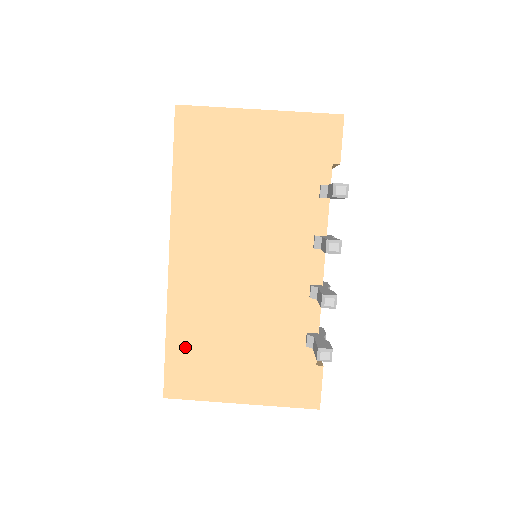
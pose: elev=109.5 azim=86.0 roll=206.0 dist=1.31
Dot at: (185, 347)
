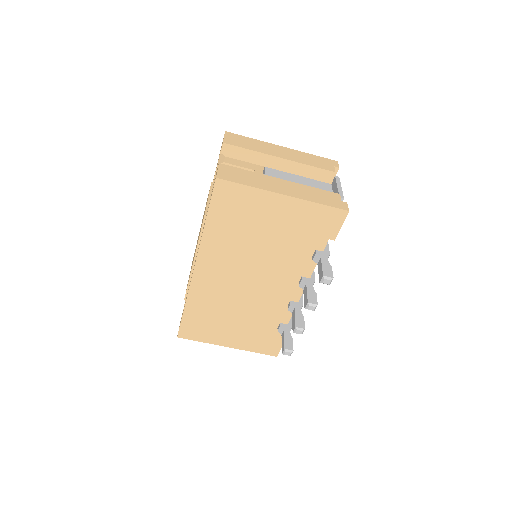
Dot at: (196, 317)
